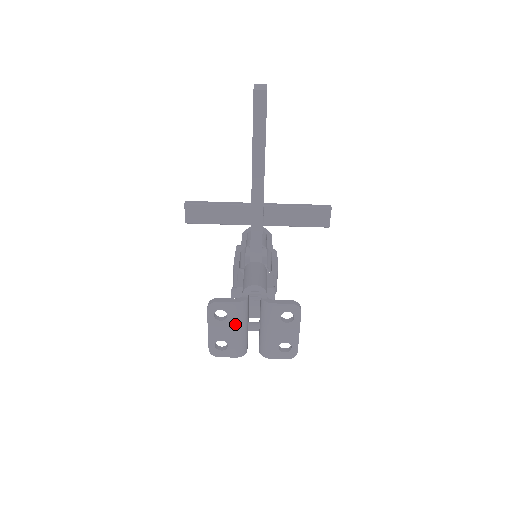
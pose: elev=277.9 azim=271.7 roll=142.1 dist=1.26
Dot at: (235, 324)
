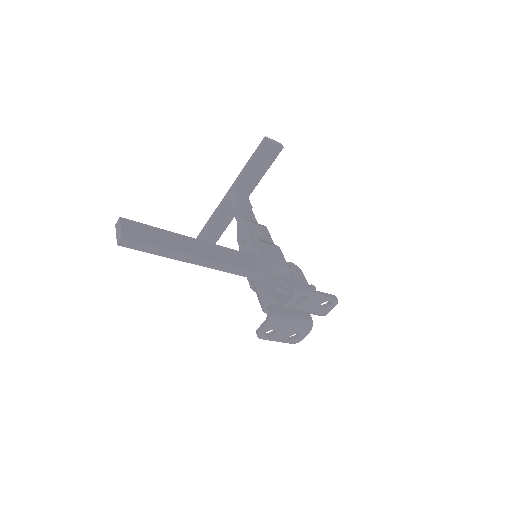
Dot at: (283, 327)
